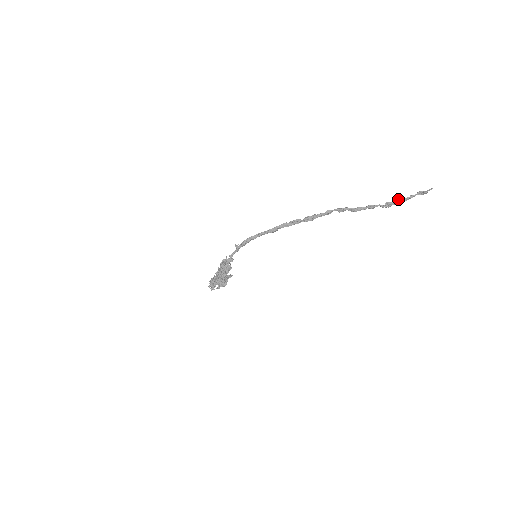
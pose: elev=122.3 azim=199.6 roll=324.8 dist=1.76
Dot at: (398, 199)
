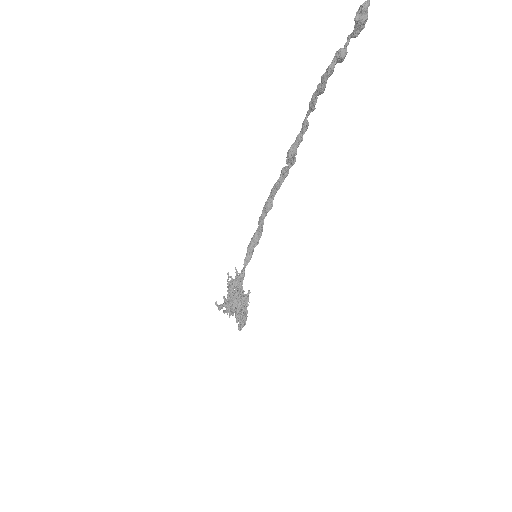
Dot at: out of frame
